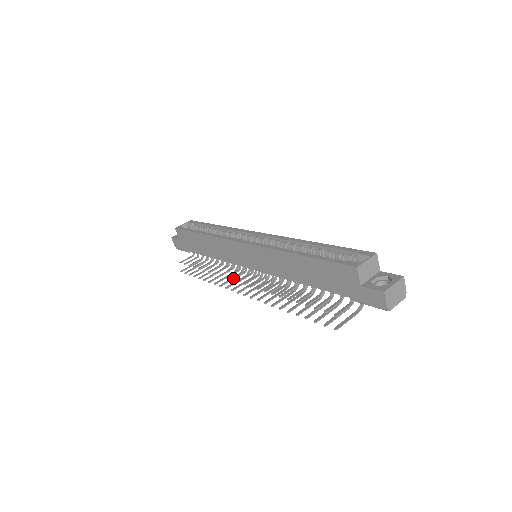
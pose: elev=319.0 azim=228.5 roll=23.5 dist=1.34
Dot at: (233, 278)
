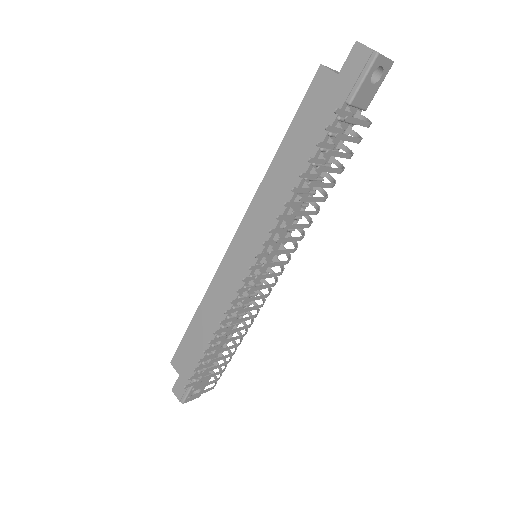
Dot at: (239, 290)
